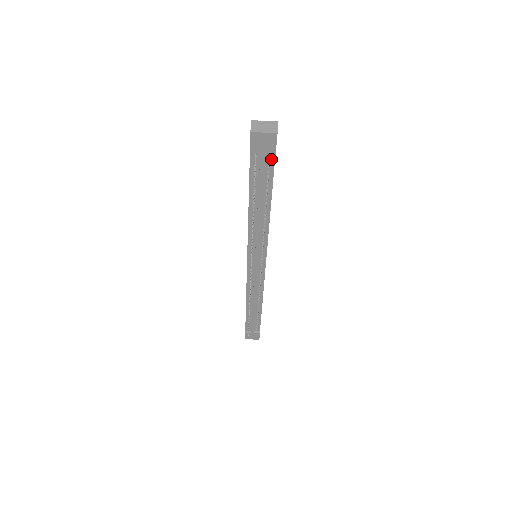
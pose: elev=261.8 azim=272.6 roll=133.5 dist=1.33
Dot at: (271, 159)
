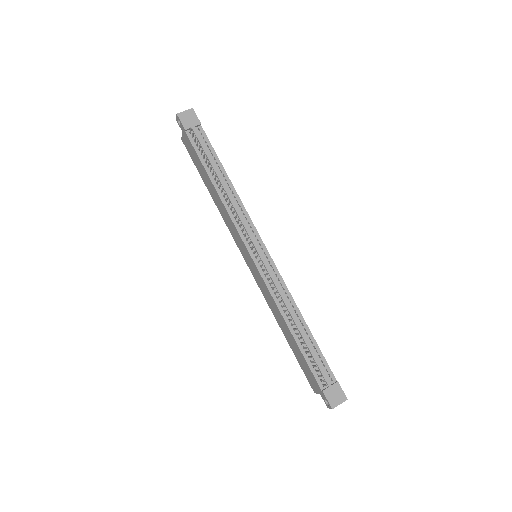
Dot at: (201, 131)
